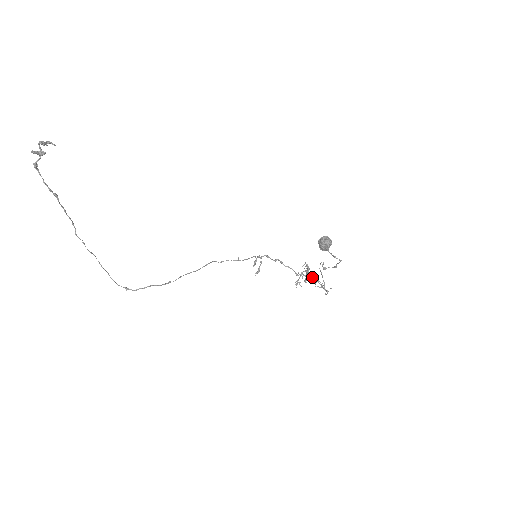
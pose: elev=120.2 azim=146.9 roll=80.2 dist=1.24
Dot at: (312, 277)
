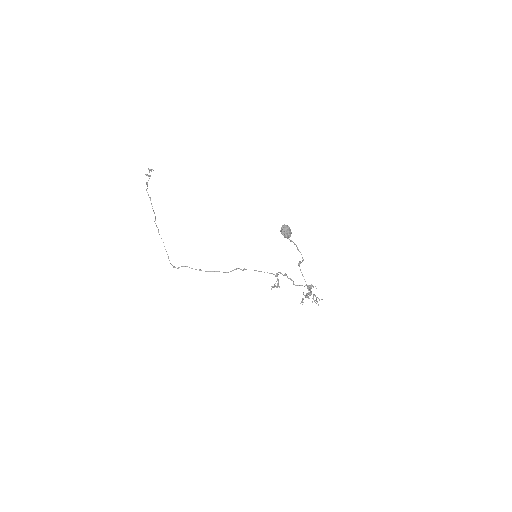
Dot at: (311, 293)
